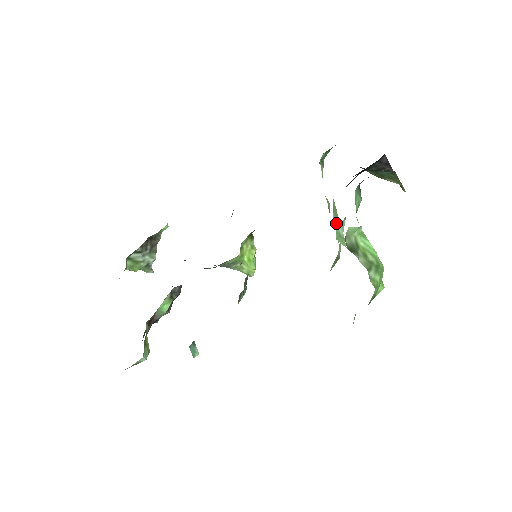
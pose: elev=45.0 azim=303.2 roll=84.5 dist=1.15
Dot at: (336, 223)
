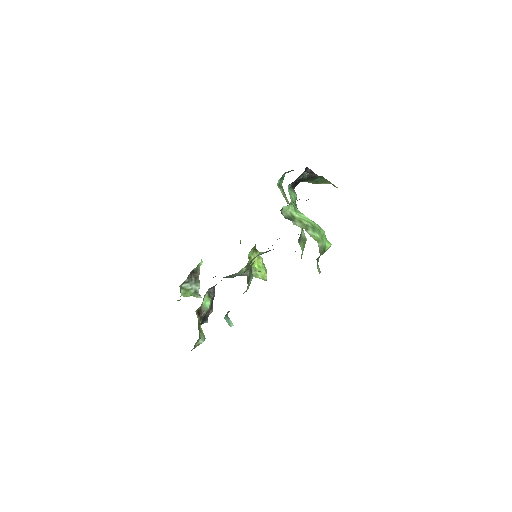
Dot at: occluded
